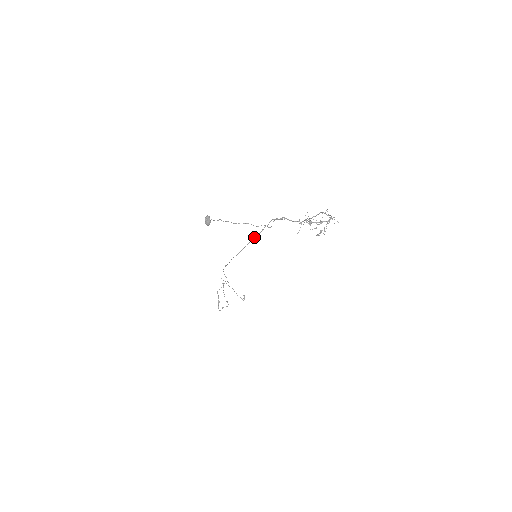
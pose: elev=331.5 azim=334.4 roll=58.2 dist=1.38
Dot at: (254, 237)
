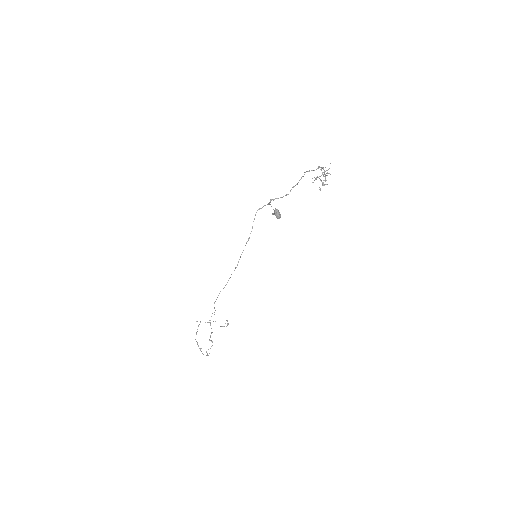
Dot at: (248, 239)
